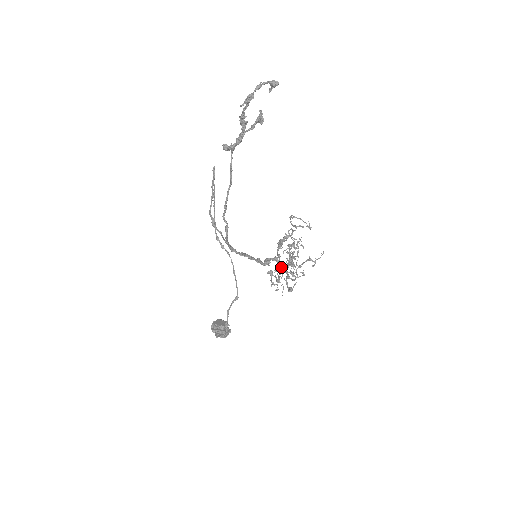
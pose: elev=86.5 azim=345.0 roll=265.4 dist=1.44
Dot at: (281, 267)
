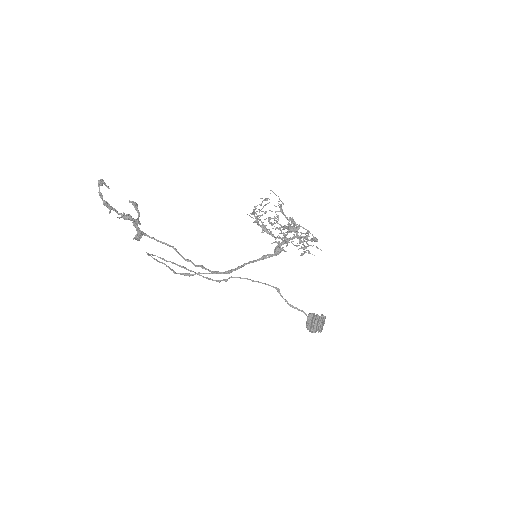
Dot at: (303, 241)
